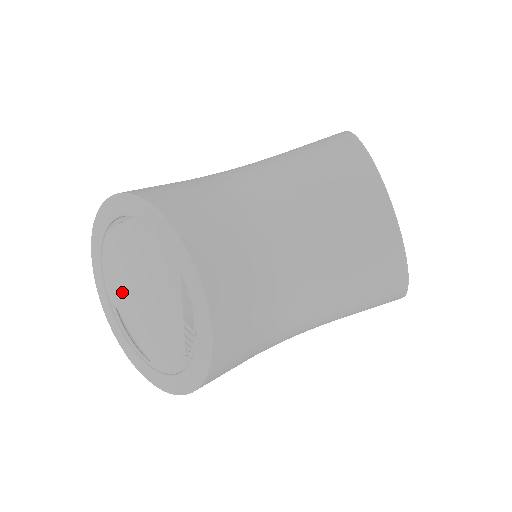
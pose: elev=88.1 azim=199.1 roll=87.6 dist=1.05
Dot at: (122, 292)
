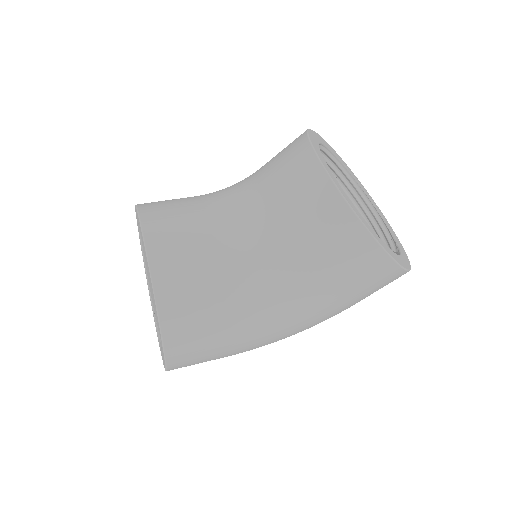
Dot at: (152, 298)
